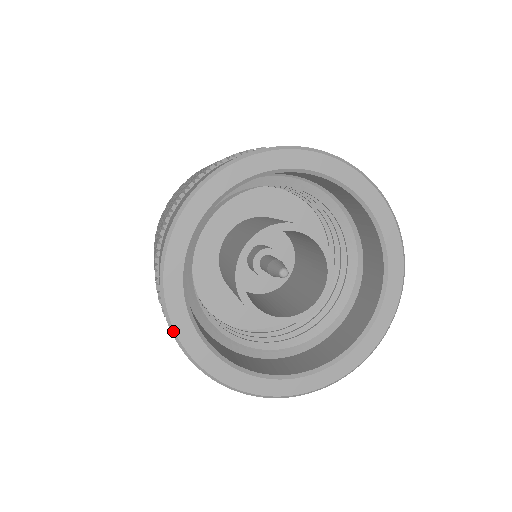
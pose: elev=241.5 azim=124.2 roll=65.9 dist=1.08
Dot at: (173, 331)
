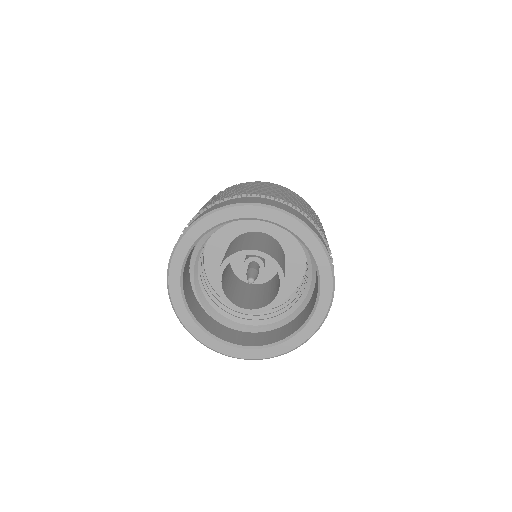
Dot at: (210, 348)
